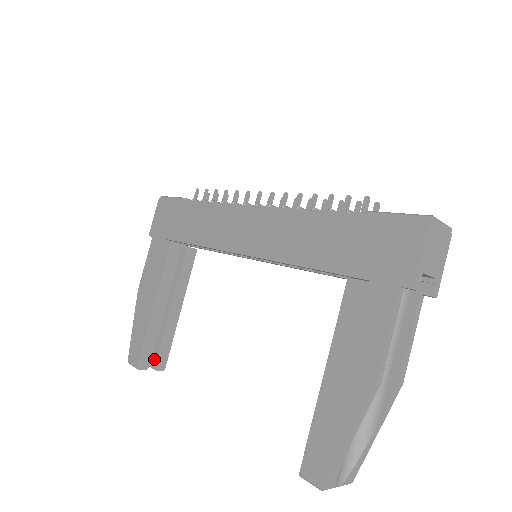
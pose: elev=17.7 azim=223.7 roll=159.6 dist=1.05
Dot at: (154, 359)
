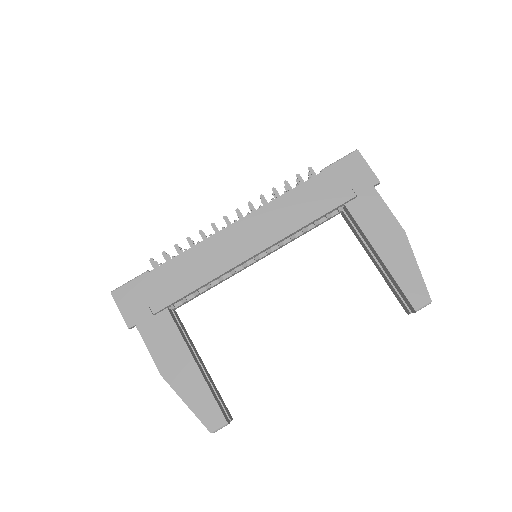
Dot at: occluded
